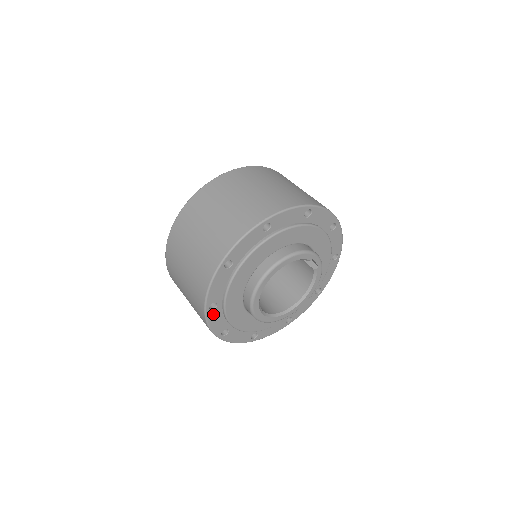
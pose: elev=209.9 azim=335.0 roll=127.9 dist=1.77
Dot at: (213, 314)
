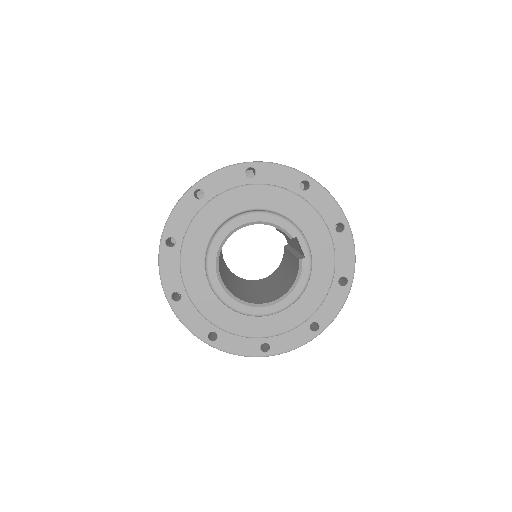
Dot at: (168, 255)
